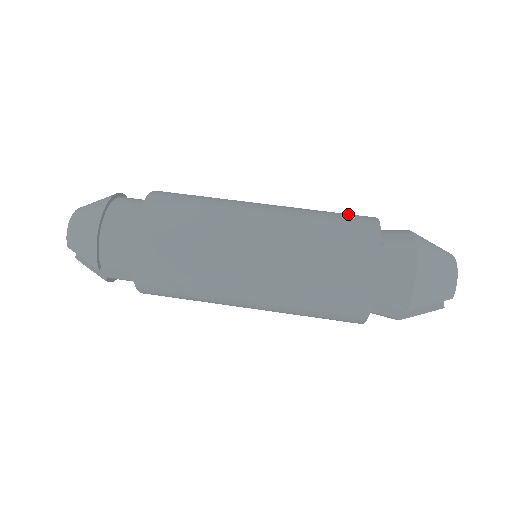
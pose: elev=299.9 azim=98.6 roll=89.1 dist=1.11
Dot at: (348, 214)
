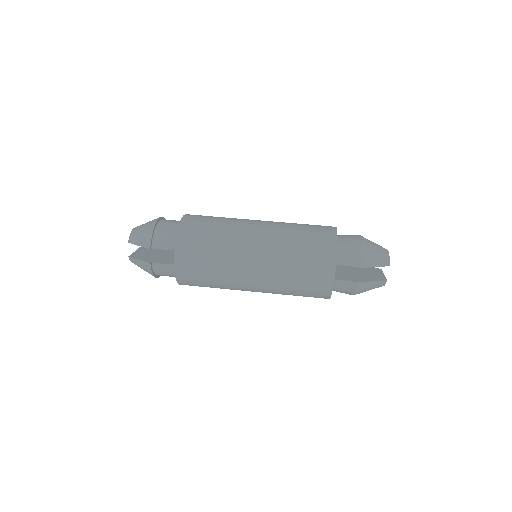
Dot at: occluded
